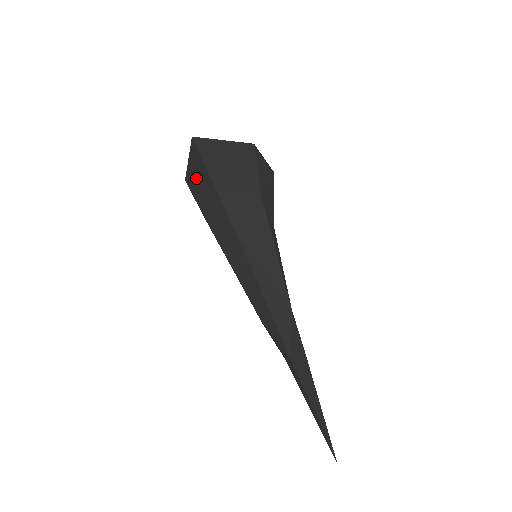
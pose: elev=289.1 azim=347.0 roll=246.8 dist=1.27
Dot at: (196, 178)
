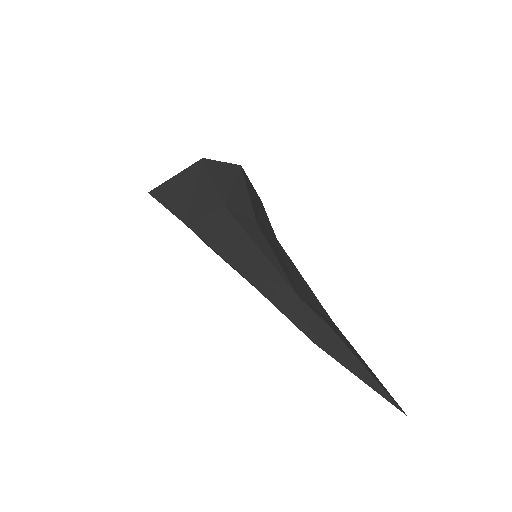
Dot at: occluded
